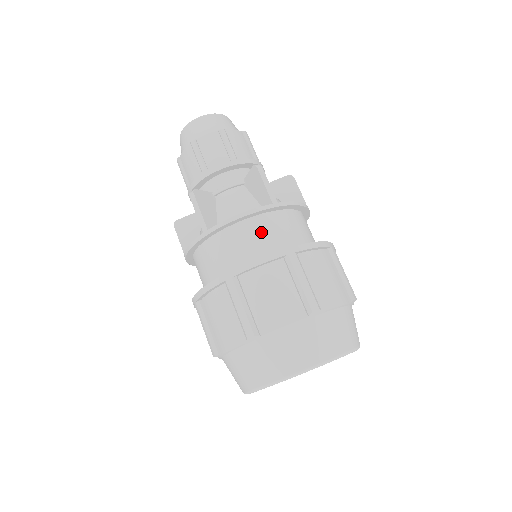
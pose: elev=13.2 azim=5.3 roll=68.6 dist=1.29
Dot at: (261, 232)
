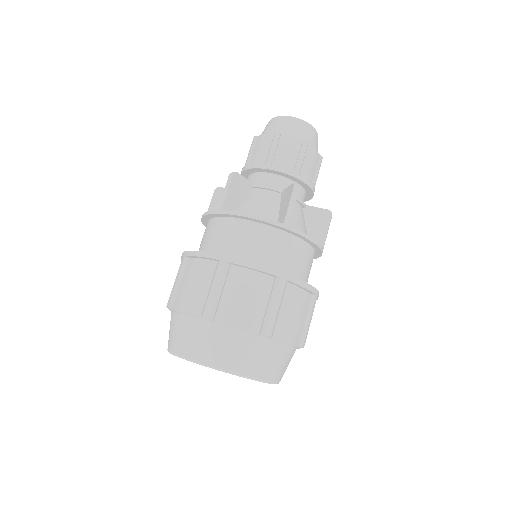
Dot at: (307, 261)
